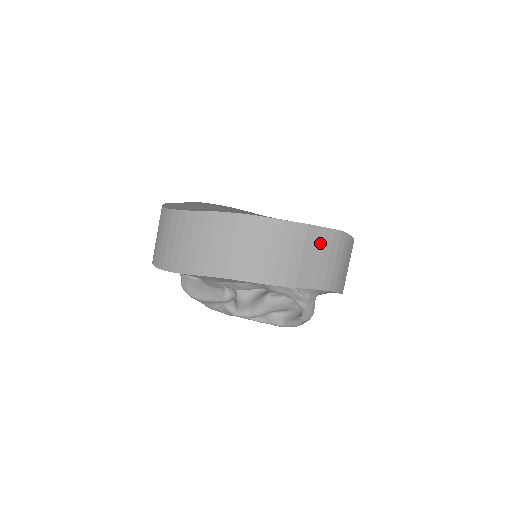
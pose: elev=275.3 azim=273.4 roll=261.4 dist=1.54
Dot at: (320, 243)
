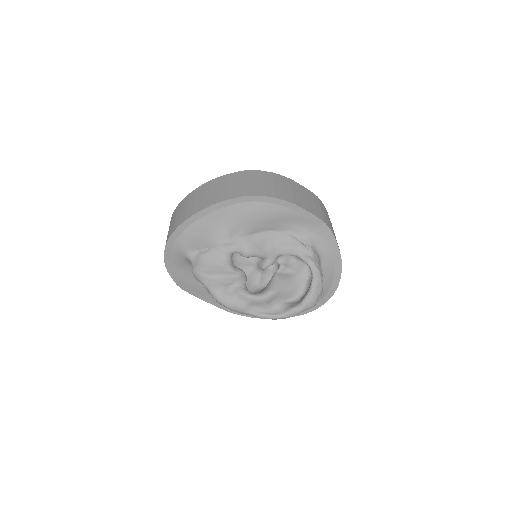
Dot at: (304, 192)
